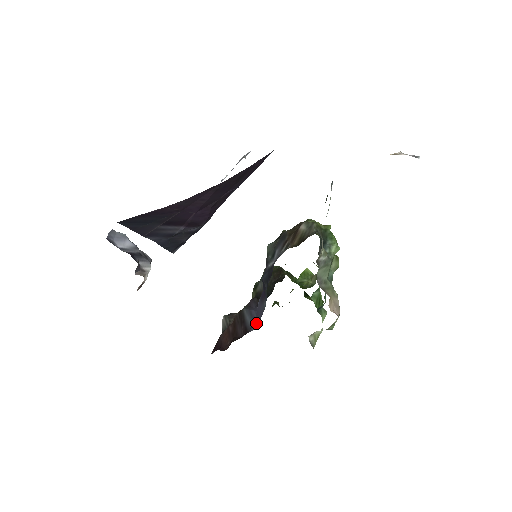
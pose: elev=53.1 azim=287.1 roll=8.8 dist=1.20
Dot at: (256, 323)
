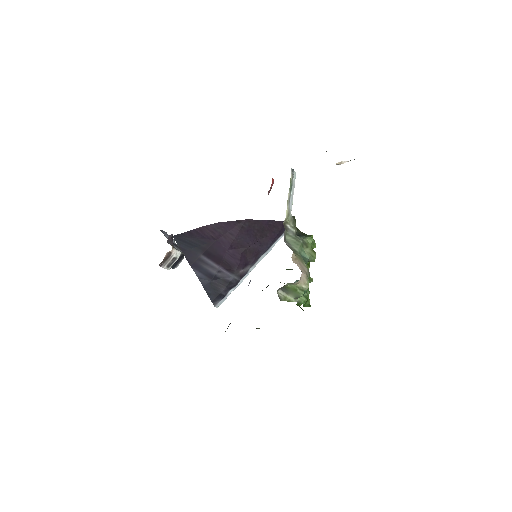
Dot at: occluded
